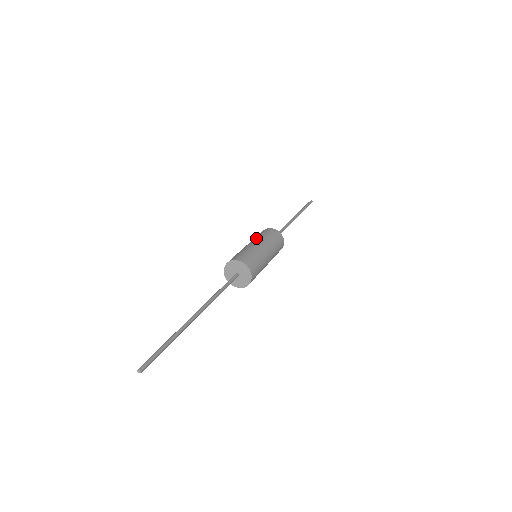
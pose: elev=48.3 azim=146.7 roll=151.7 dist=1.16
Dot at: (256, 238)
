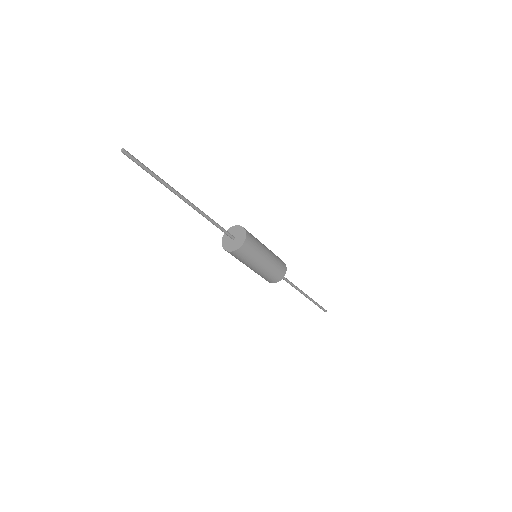
Dot at: occluded
